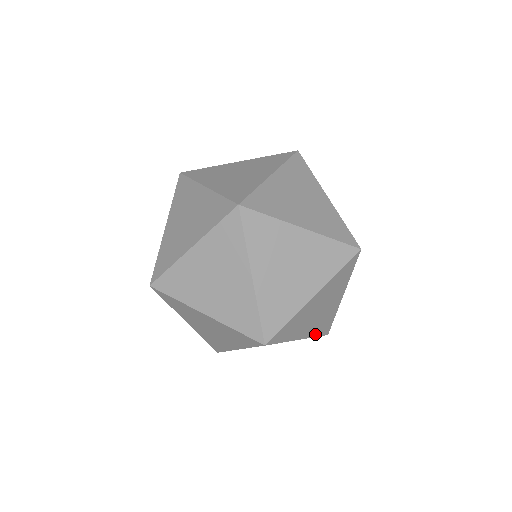
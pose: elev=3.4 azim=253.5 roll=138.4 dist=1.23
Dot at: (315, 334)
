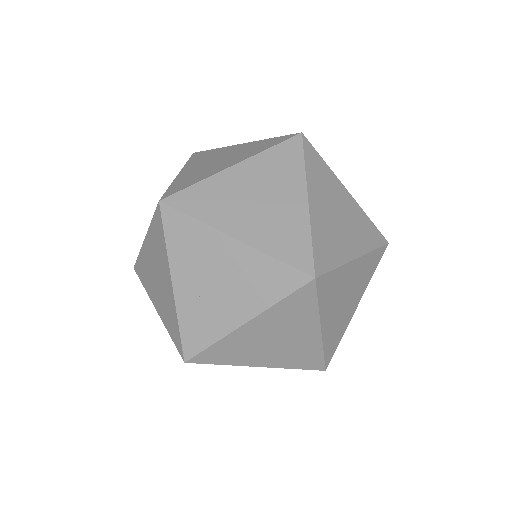
Dot at: (325, 346)
